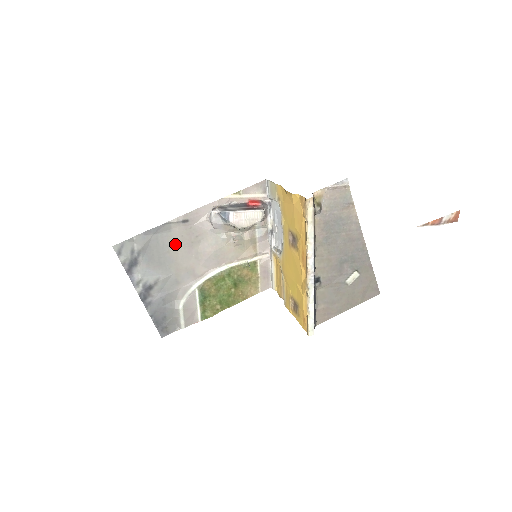
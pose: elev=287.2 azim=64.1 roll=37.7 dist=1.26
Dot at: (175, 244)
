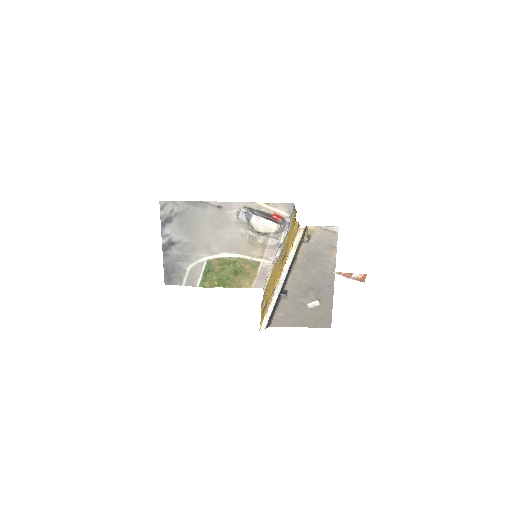
Dot at: (205, 220)
